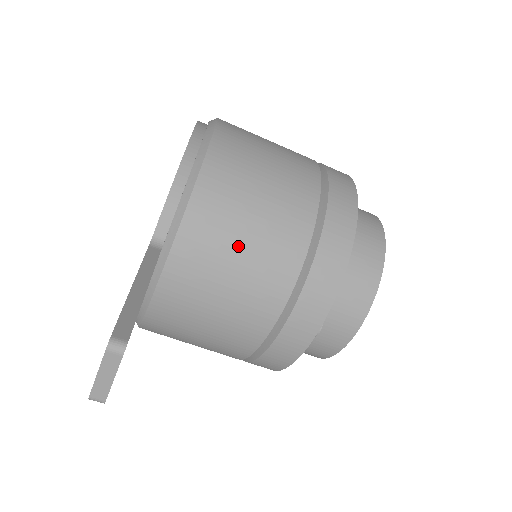
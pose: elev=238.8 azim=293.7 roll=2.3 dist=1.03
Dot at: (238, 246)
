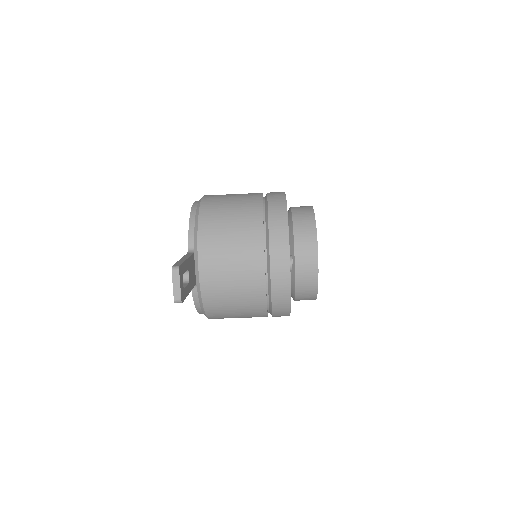
Dot at: (228, 236)
